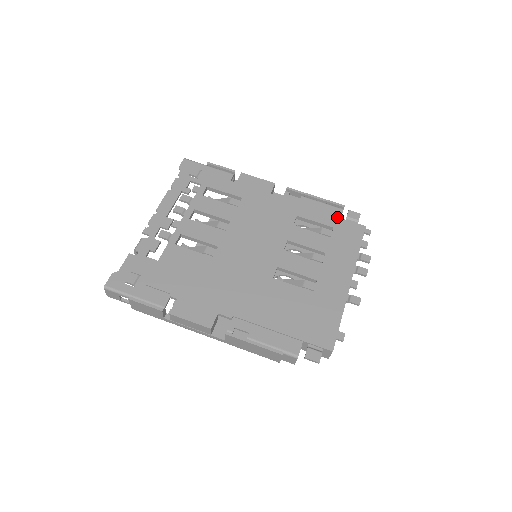
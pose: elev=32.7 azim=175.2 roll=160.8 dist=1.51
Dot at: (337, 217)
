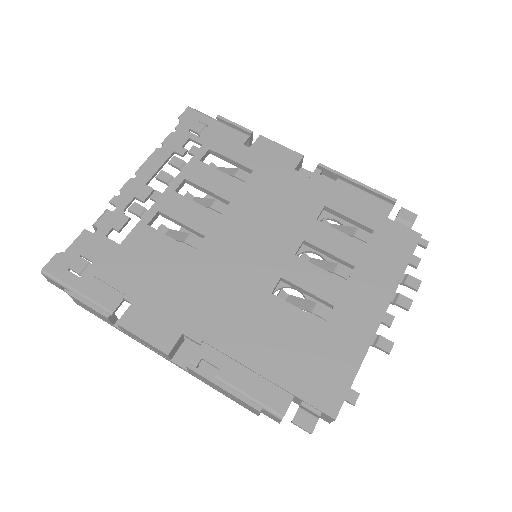
Dot at: (382, 215)
